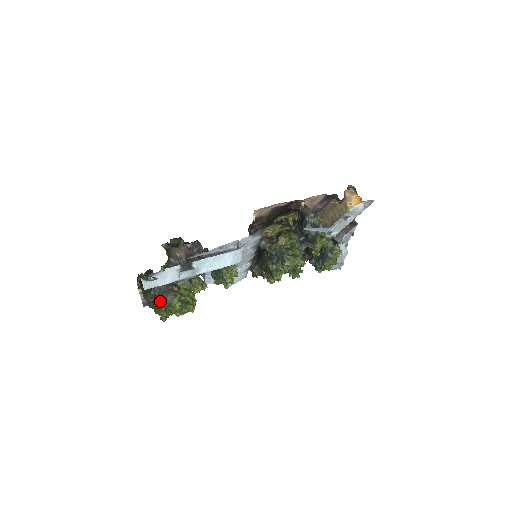
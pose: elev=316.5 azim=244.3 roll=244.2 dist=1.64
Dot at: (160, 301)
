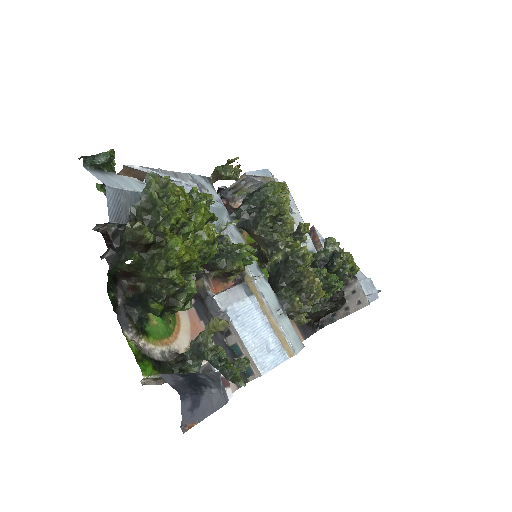
Dot at: (145, 190)
